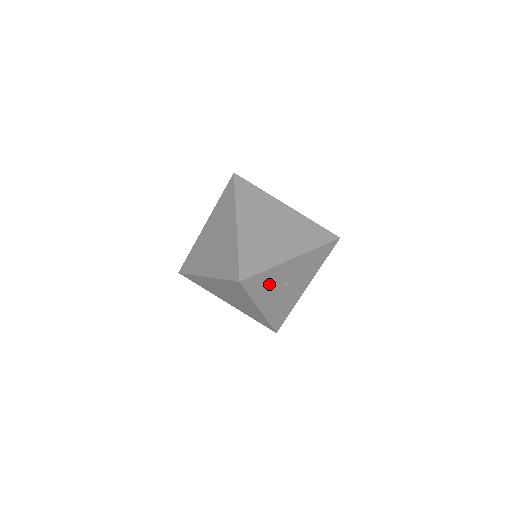
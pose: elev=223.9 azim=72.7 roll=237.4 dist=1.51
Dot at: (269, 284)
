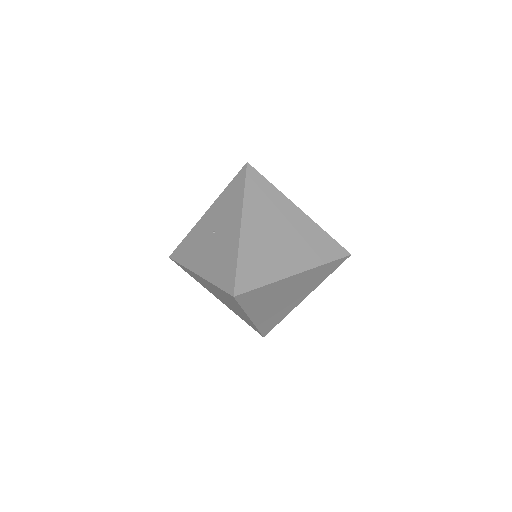
Dot at: occluded
